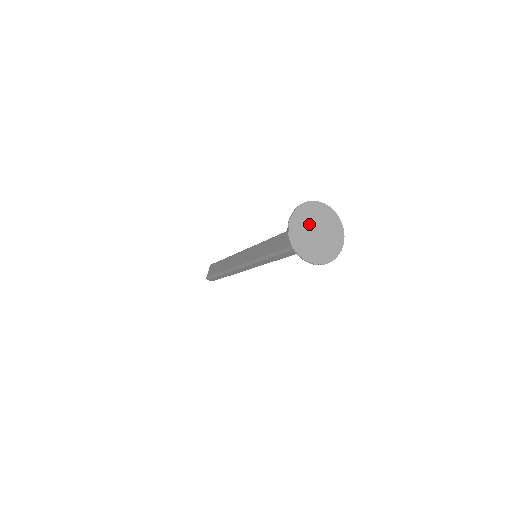
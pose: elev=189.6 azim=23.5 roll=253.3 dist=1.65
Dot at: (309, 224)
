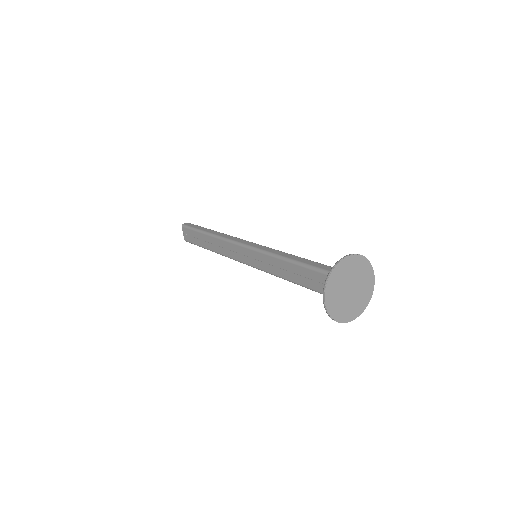
Dot at: (342, 288)
